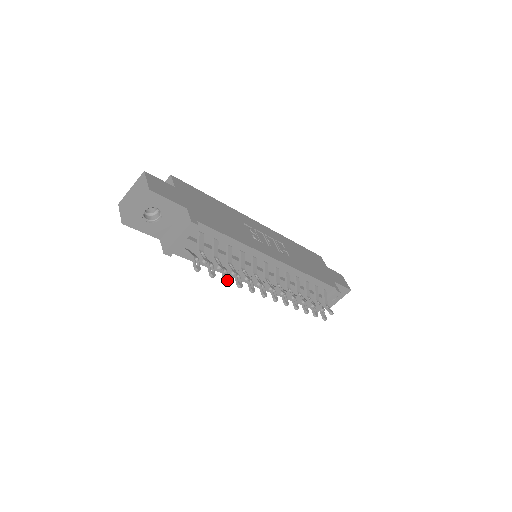
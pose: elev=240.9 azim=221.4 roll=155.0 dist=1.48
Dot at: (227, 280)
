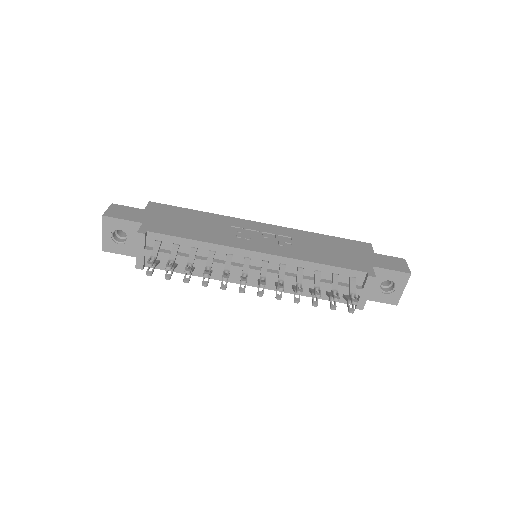
Dot at: (186, 280)
